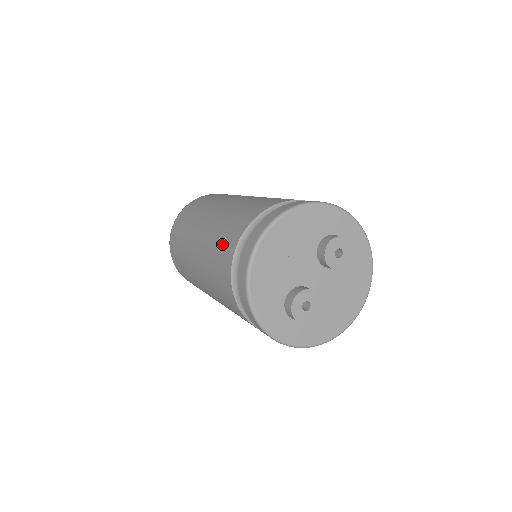
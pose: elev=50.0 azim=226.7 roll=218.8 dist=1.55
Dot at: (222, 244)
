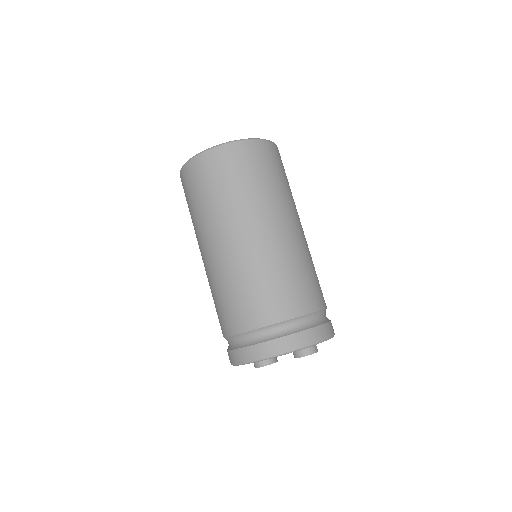
Dot at: (234, 306)
